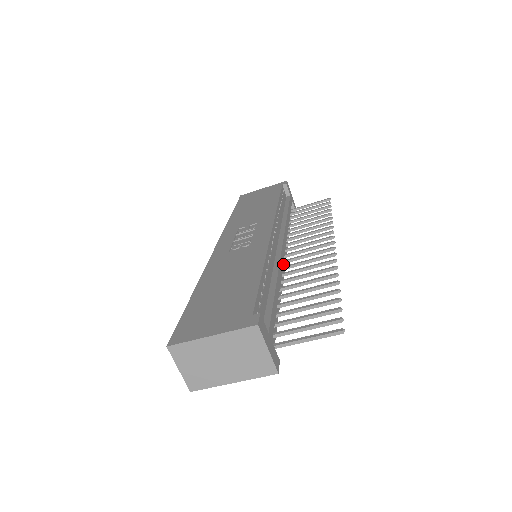
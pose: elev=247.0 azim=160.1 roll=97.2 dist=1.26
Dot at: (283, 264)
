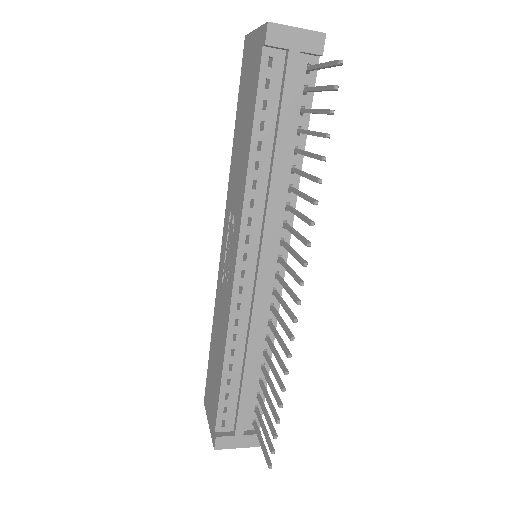
Dot at: occluded
